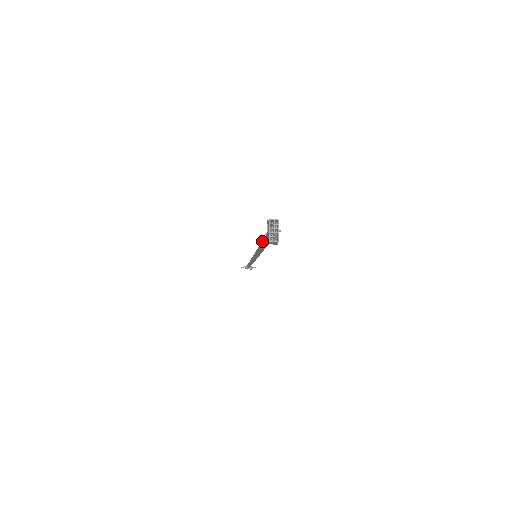
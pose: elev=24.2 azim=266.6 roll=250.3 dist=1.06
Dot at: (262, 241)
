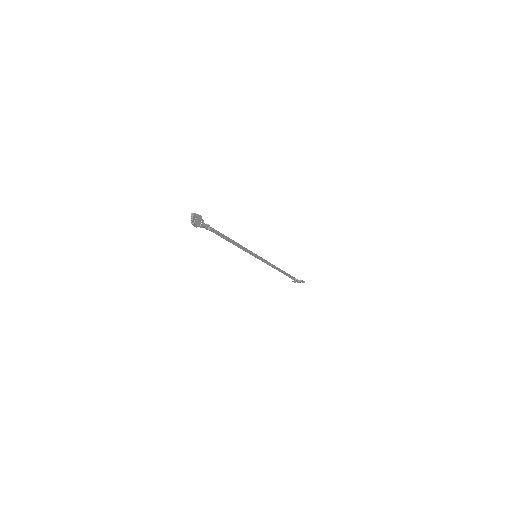
Dot at: (219, 234)
